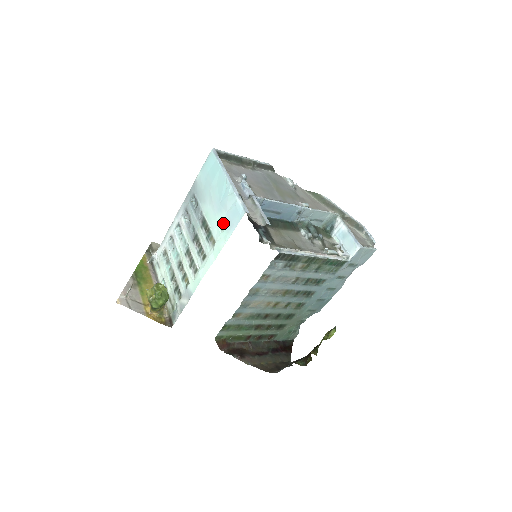
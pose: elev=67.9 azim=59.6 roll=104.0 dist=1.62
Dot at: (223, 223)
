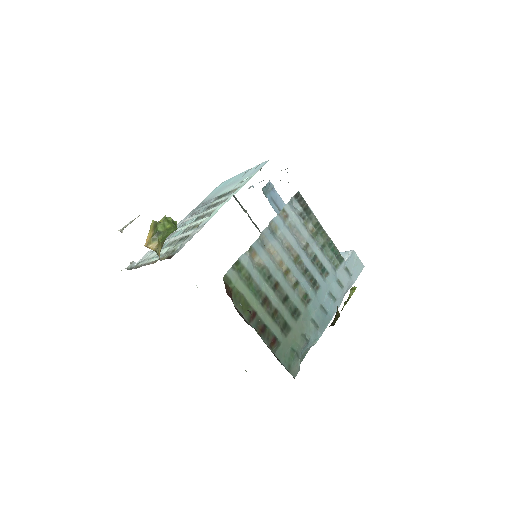
Dot at: (246, 178)
